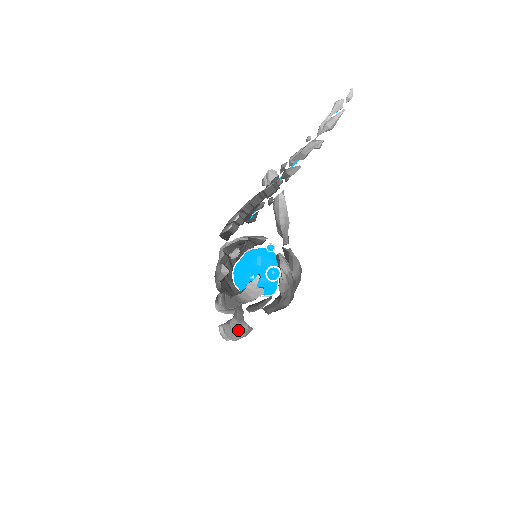
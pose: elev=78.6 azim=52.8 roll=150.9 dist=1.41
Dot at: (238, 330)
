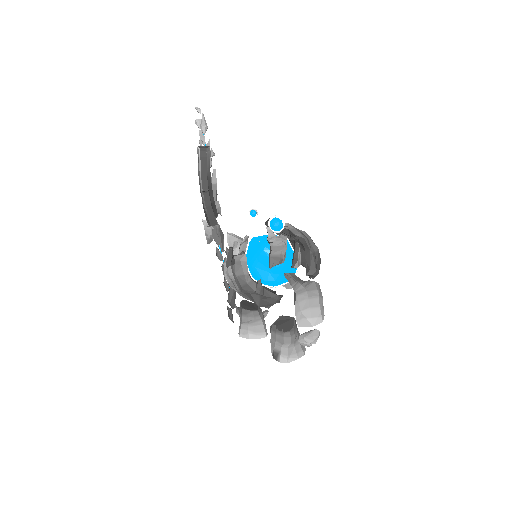
Dot at: (308, 290)
